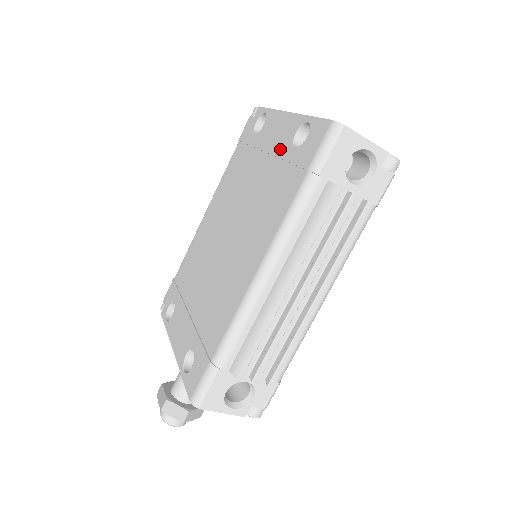
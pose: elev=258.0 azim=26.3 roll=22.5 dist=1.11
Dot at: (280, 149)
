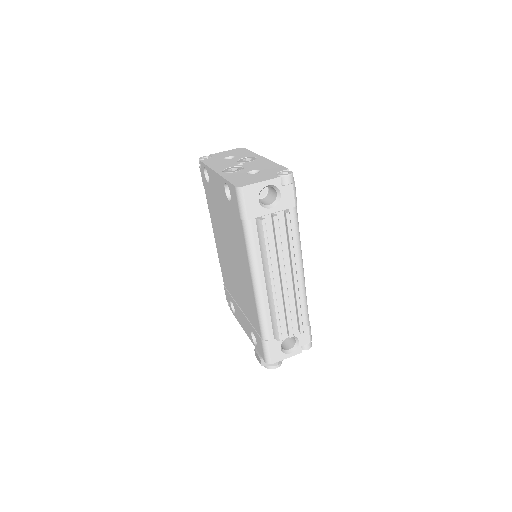
Dot at: (224, 200)
